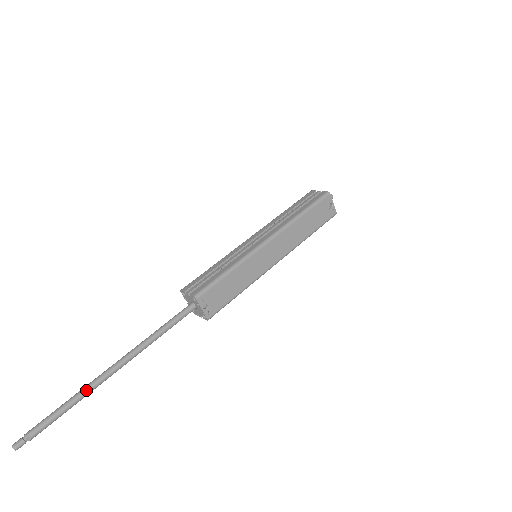
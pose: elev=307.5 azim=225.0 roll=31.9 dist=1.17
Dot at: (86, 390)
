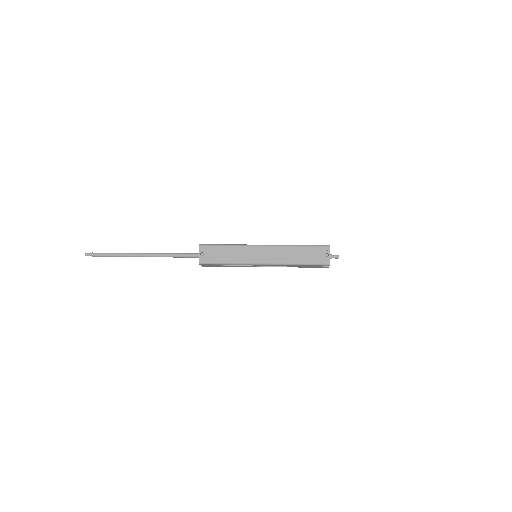
Dot at: (125, 253)
